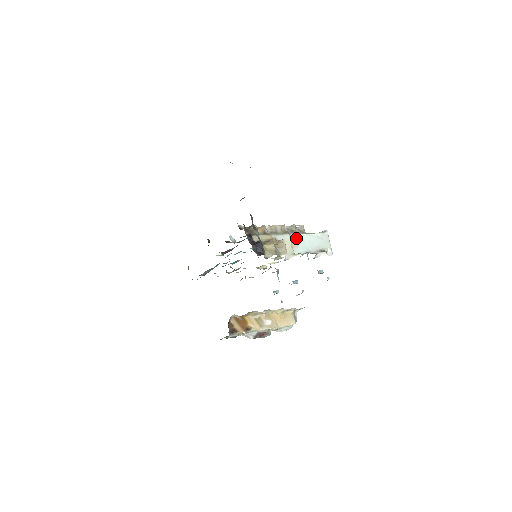
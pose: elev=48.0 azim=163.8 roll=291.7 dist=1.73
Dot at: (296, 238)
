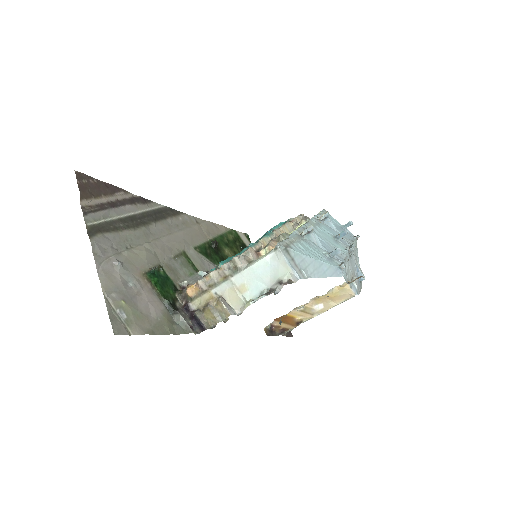
Dot at: (241, 278)
